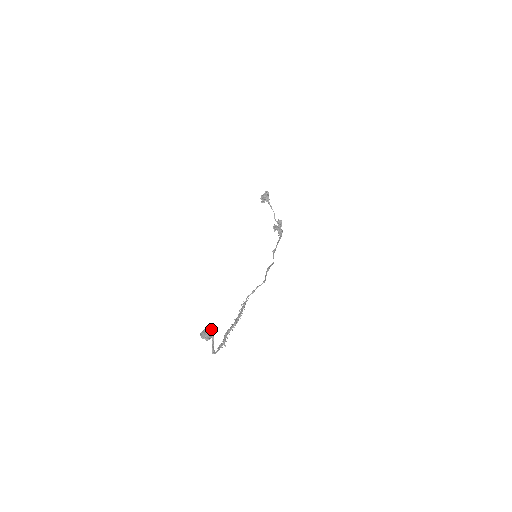
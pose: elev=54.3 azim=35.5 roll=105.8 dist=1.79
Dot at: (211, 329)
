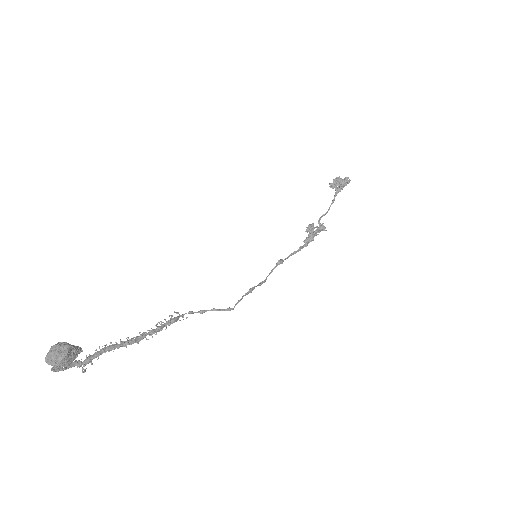
Dot at: (78, 352)
